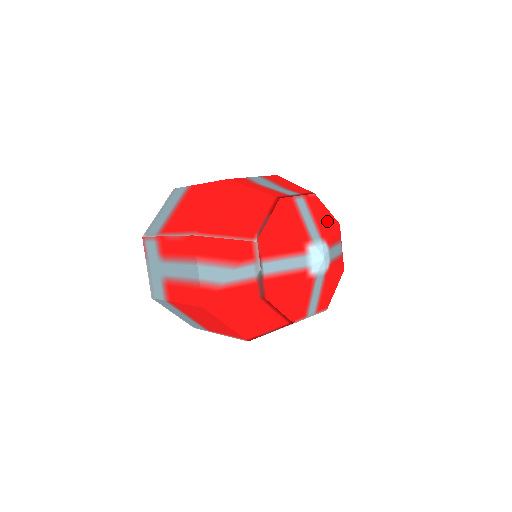
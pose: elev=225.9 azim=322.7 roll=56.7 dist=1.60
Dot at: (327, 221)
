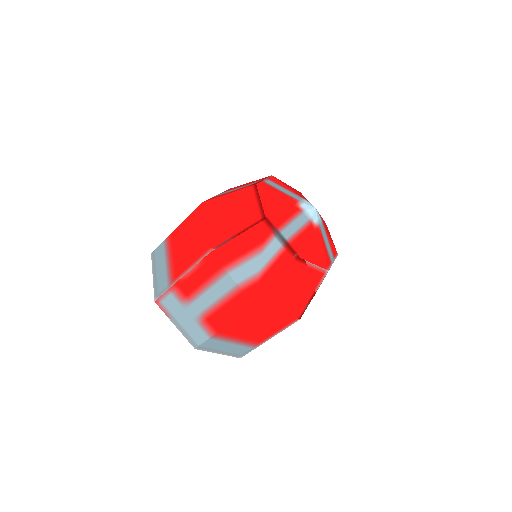
Dot at: occluded
